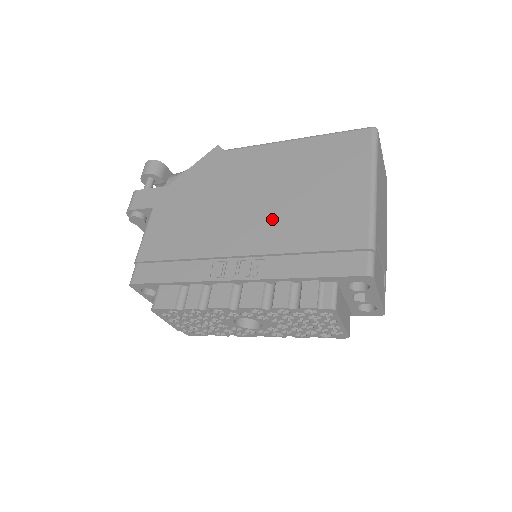
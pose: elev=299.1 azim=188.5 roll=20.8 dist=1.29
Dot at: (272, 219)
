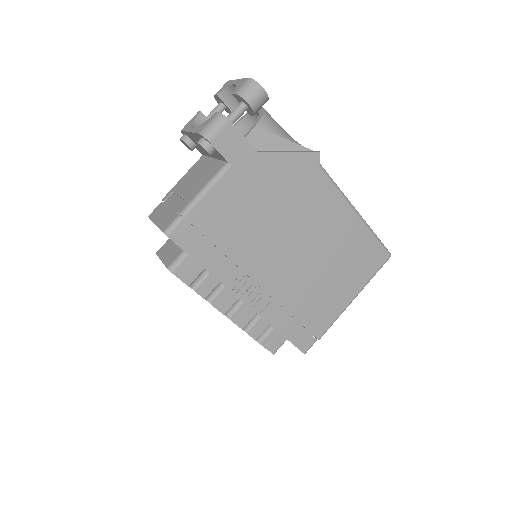
Dot at: (296, 274)
